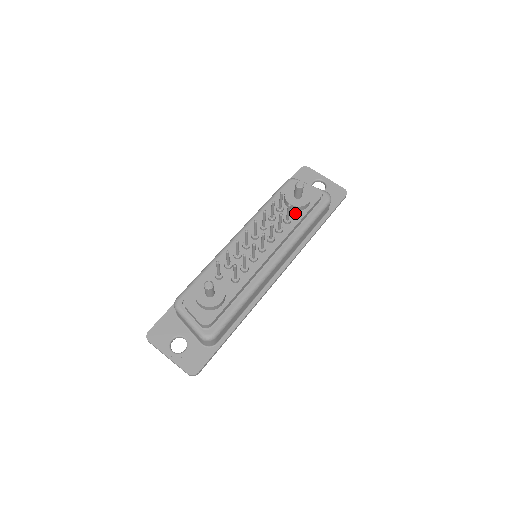
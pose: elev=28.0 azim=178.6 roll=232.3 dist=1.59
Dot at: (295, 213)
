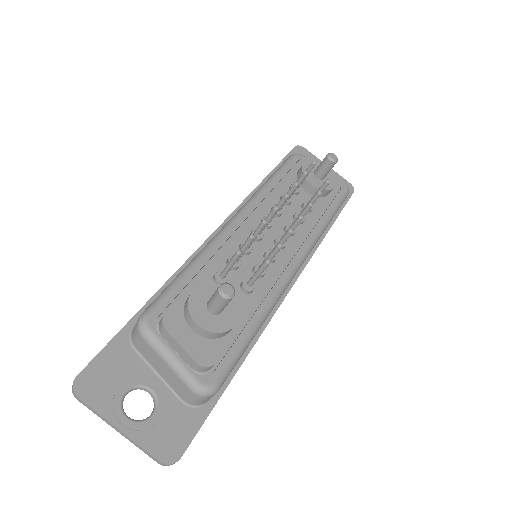
Dot at: occluded
